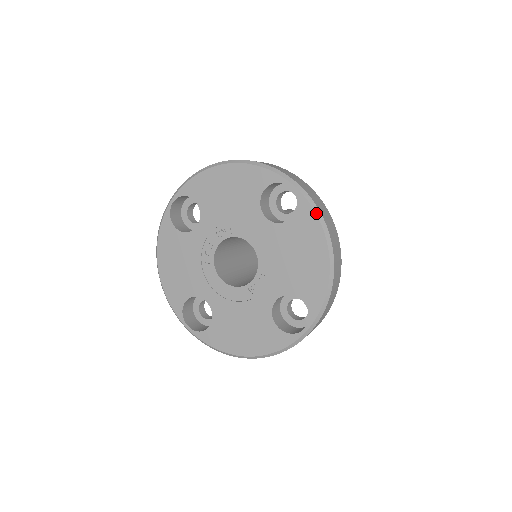
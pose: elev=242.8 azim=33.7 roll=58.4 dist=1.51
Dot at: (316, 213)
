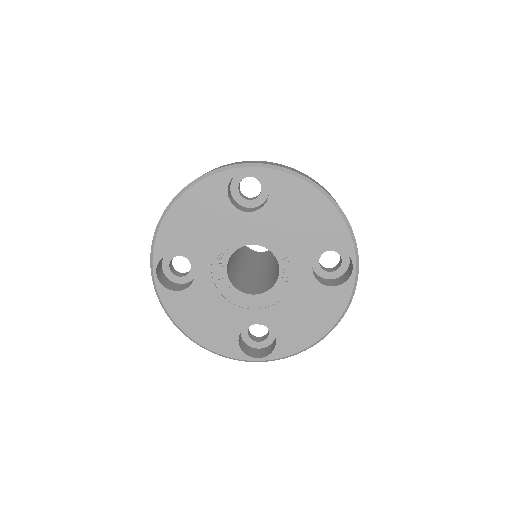
Dot at: (285, 172)
